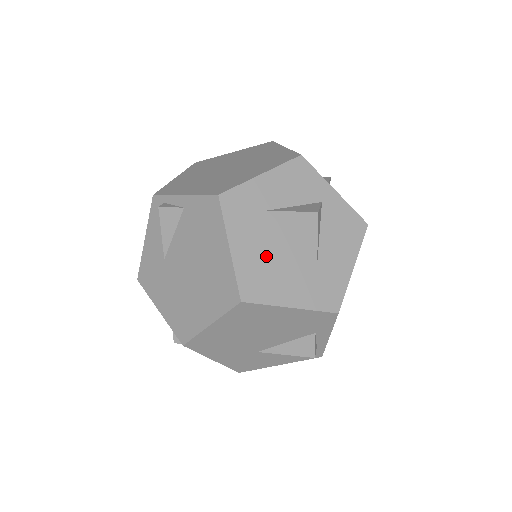
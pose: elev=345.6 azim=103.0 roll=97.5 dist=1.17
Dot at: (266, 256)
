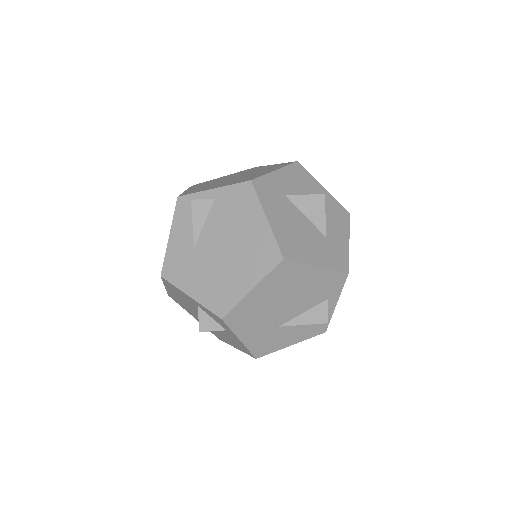
Dot at: (292, 227)
